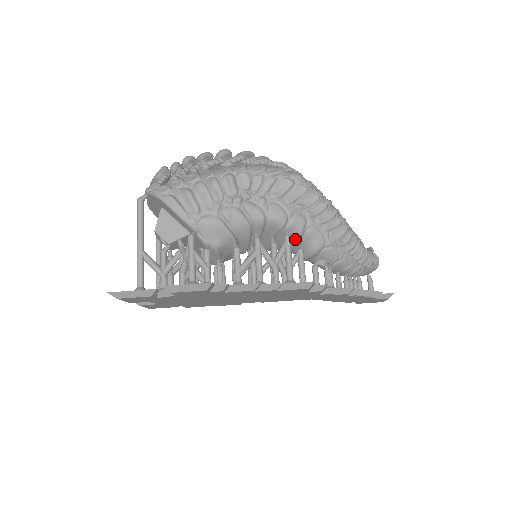
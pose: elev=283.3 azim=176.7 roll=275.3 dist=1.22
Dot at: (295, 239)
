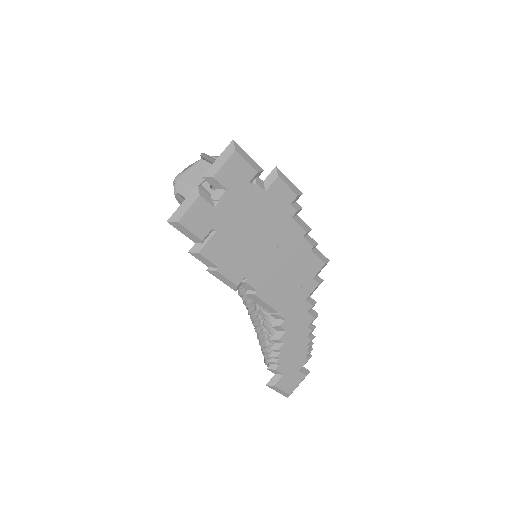
Dot at: occluded
